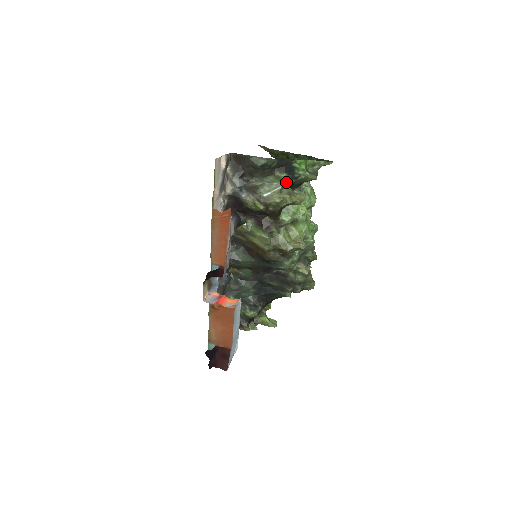
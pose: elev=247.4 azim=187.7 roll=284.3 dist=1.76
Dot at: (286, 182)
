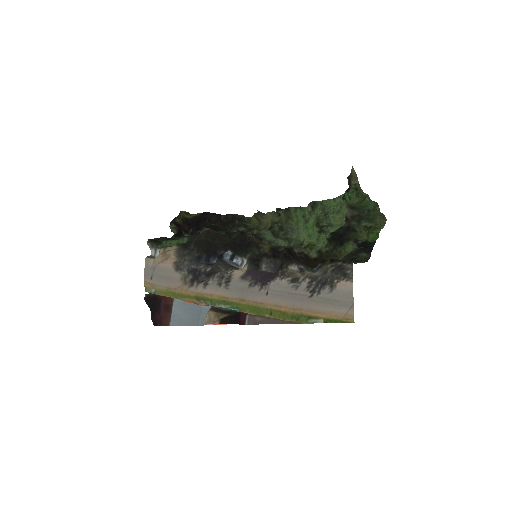
Dot at: occluded
